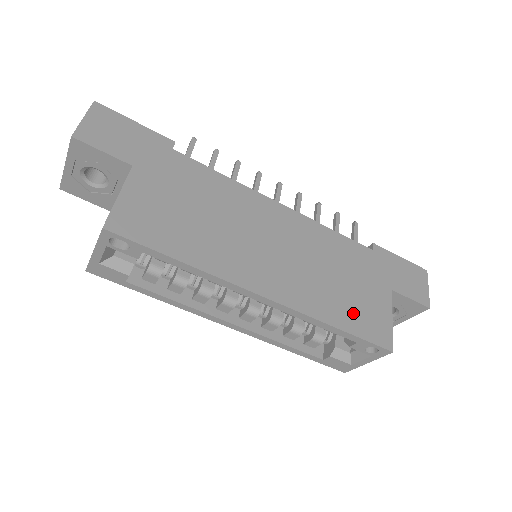
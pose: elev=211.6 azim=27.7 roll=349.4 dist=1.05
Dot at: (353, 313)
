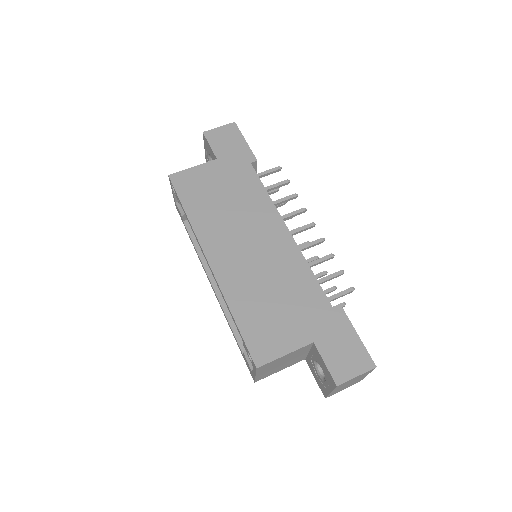
Dot at: (257, 321)
